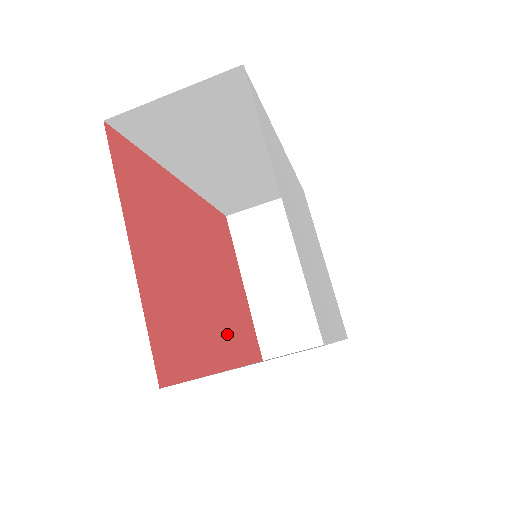
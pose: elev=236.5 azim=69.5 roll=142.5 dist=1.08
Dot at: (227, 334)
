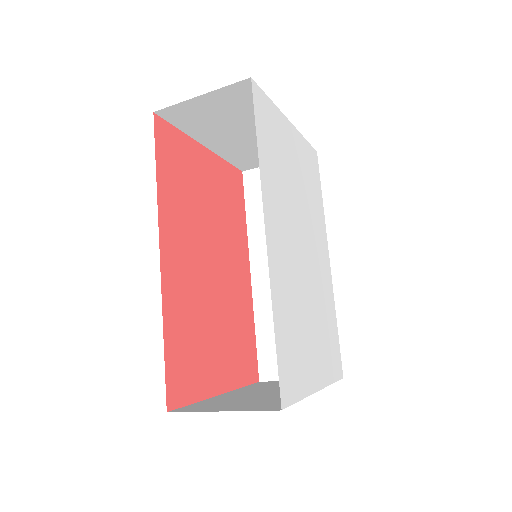
Dot at: (237, 250)
